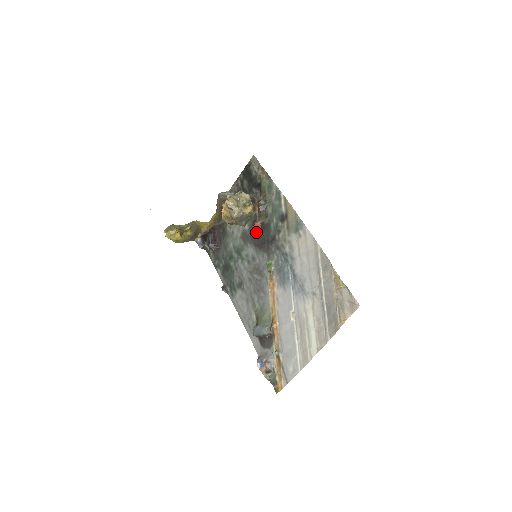
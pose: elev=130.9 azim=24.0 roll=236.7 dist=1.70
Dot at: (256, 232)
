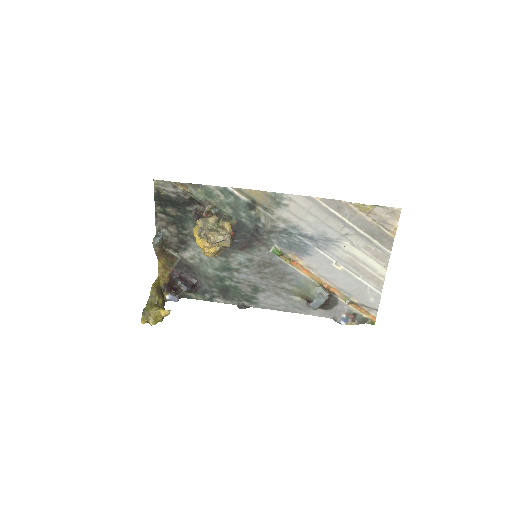
Dot at: occluded
